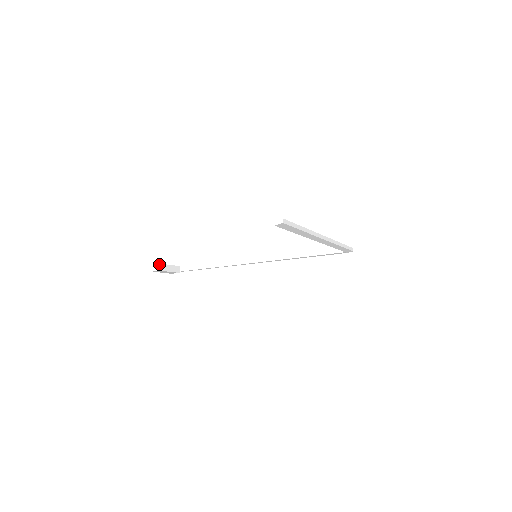
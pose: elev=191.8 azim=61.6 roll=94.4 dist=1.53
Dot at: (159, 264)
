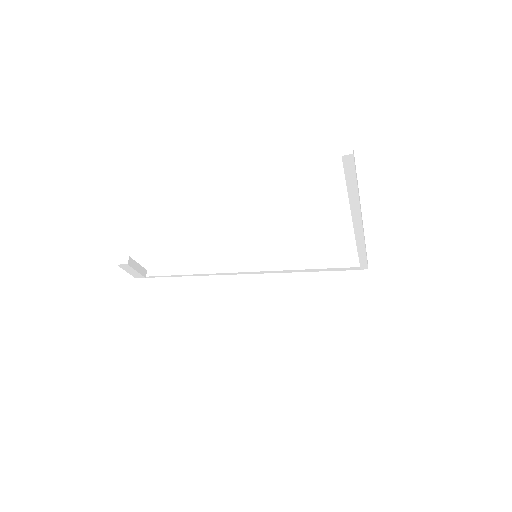
Dot at: (128, 257)
